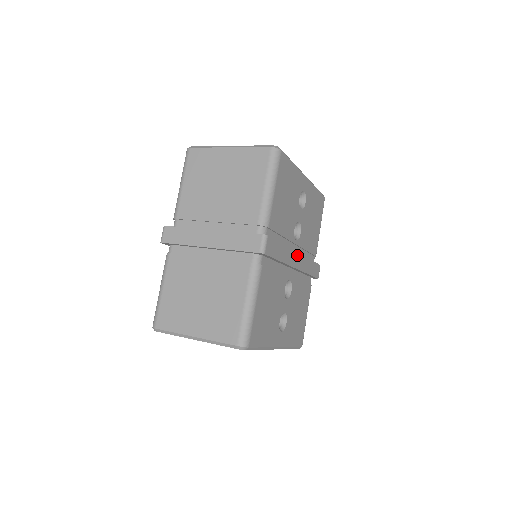
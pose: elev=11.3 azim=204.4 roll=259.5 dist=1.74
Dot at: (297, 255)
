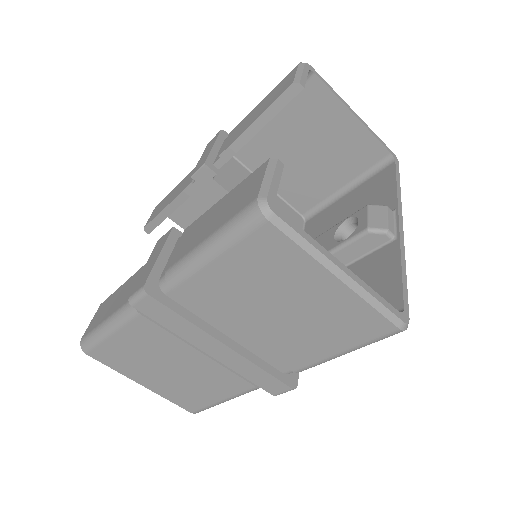
Dot at: occluded
